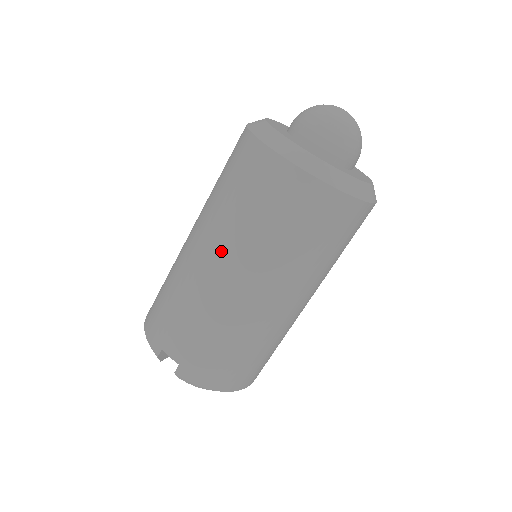
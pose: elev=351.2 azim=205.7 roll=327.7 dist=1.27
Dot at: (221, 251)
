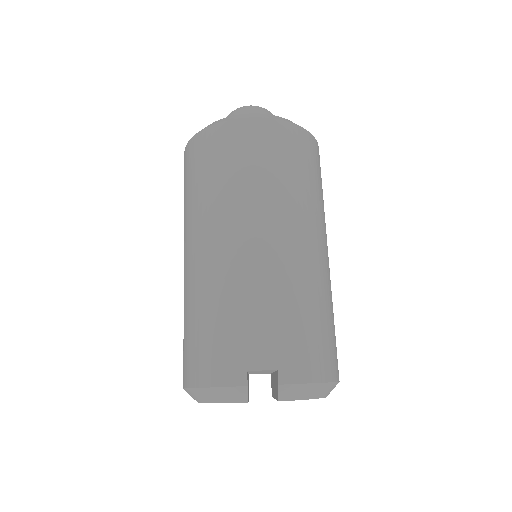
Dot at: (246, 220)
